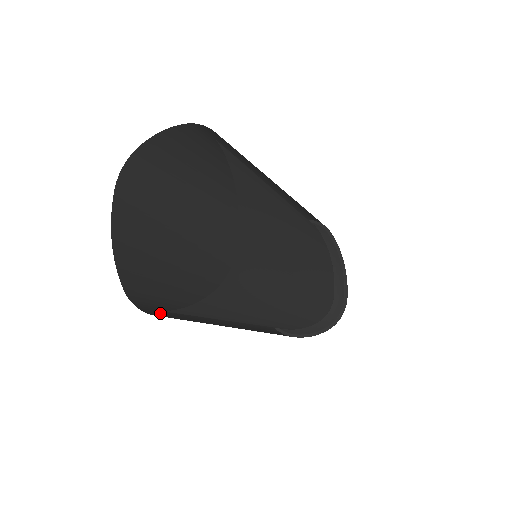
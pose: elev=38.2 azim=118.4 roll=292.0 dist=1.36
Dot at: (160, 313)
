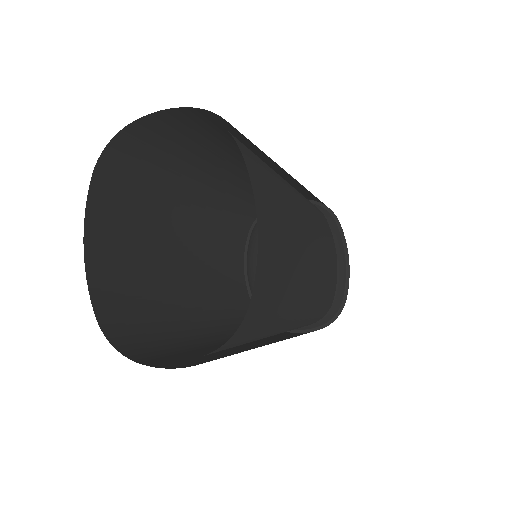
Dot at: (139, 345)
